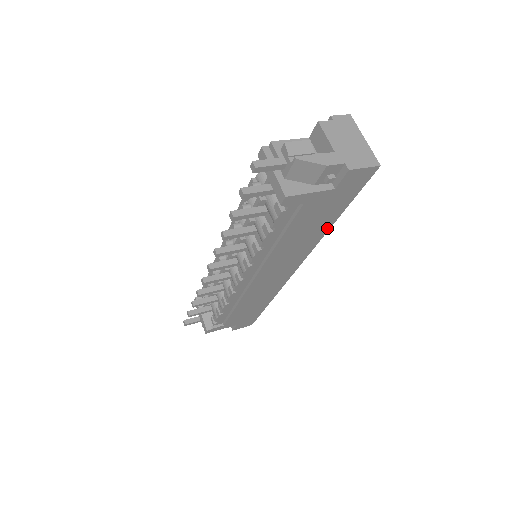
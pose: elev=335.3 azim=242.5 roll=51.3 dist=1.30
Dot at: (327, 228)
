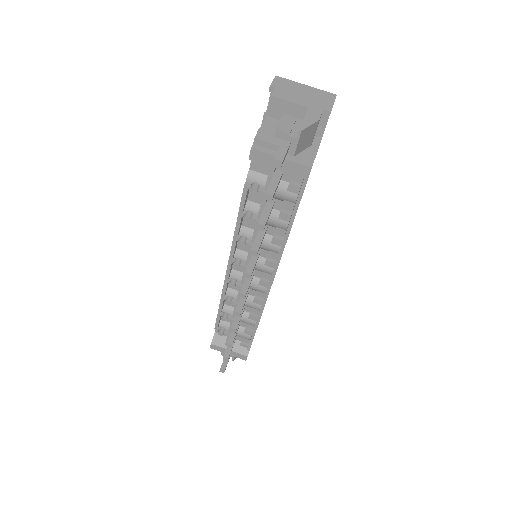
Dot at: occluded
